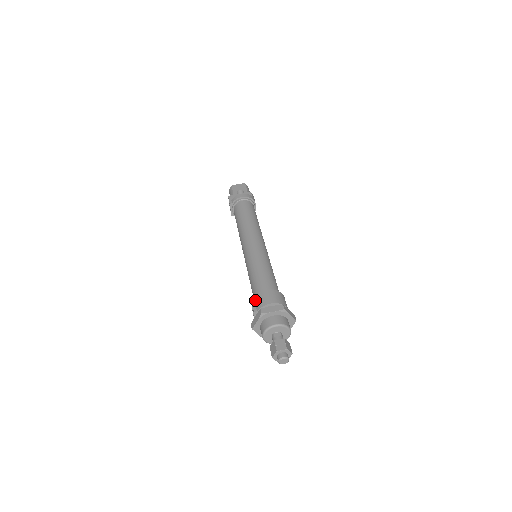
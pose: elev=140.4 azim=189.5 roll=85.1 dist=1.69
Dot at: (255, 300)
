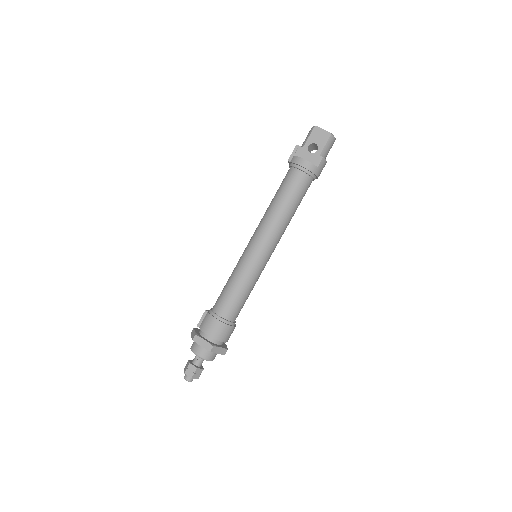
Dot at: (205, 316)
